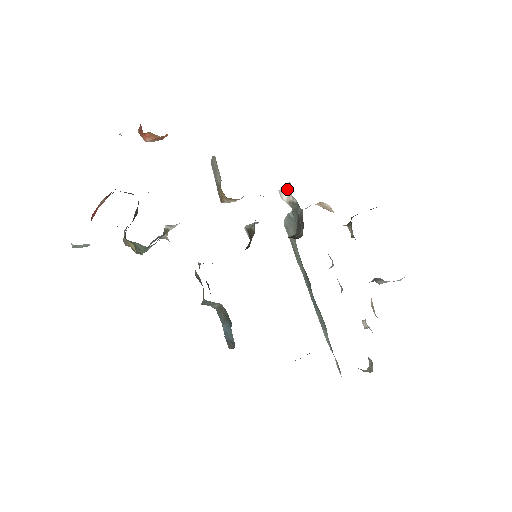
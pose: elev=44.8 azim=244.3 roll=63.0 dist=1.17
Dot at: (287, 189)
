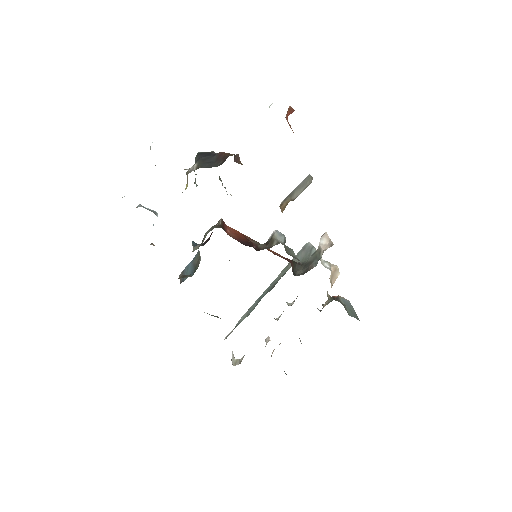
Dot at: (329, 242)
